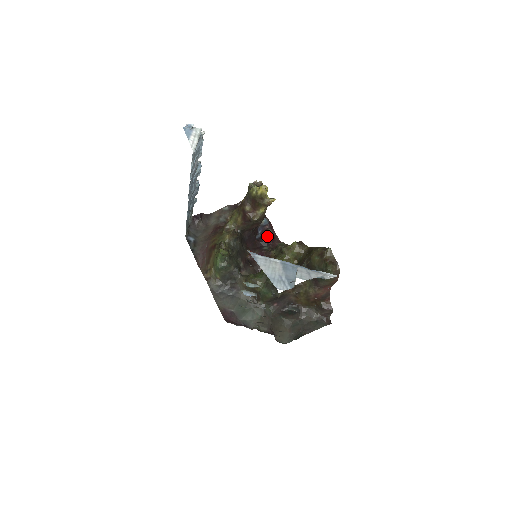
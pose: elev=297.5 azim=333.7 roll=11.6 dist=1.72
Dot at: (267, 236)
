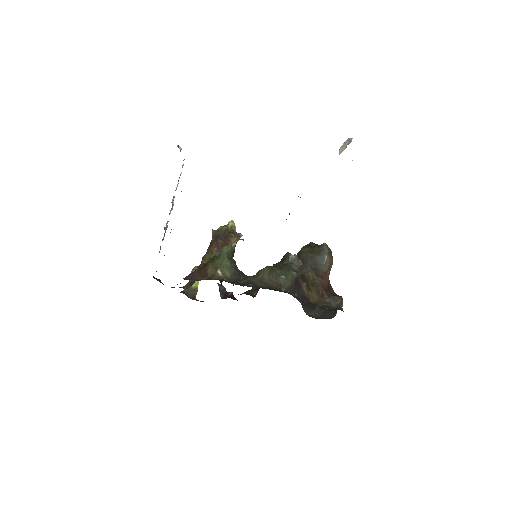
Dot at: (232, 295)
